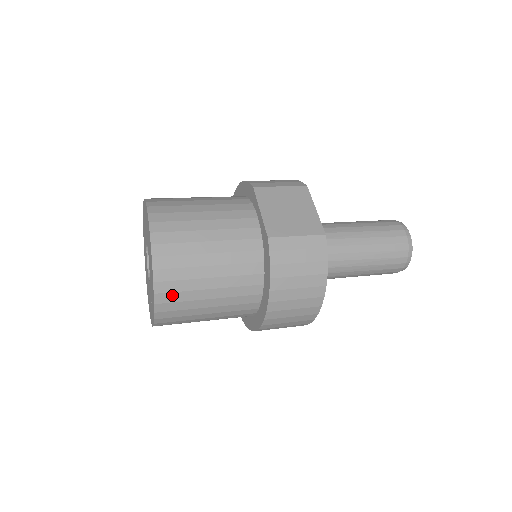
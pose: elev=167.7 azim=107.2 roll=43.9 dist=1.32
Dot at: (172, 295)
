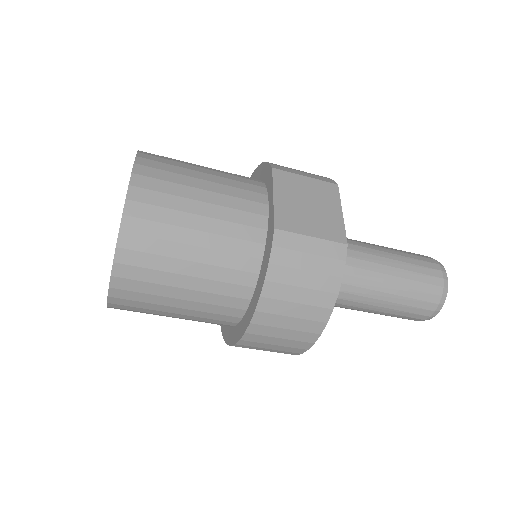
Dot at: (136, 270)
